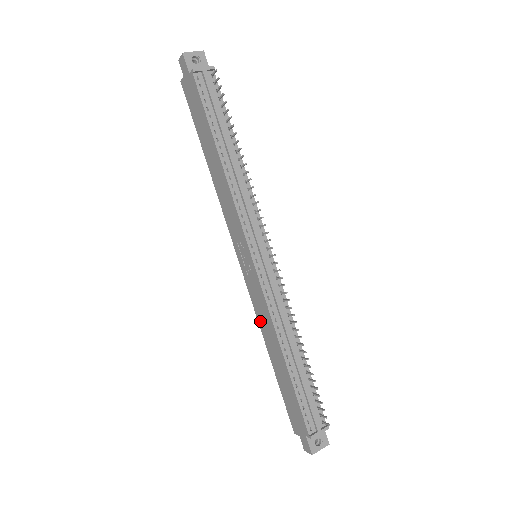
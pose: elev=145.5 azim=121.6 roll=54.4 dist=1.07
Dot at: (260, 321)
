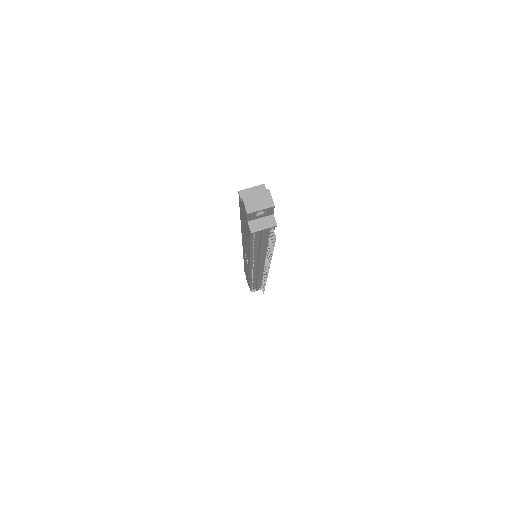
Dot at: (244, 260)
